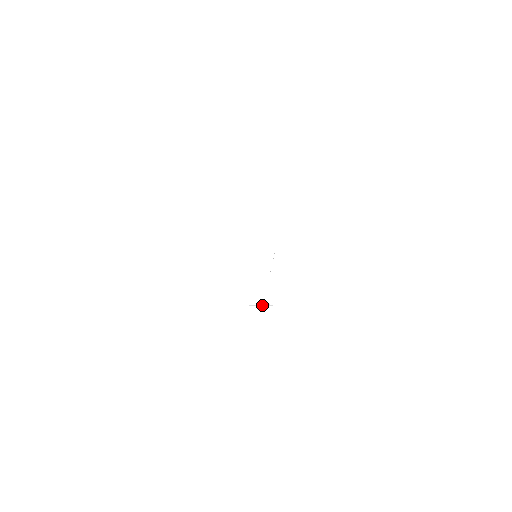
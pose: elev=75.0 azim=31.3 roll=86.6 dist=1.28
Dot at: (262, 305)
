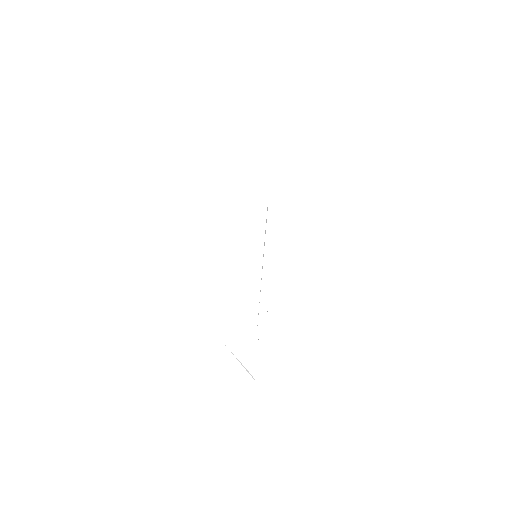
Dot at: occluded
